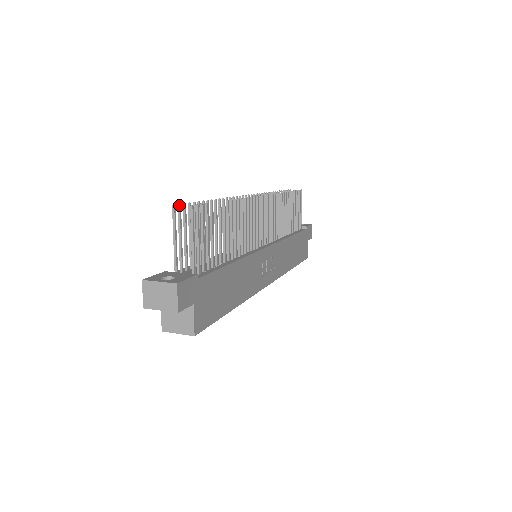
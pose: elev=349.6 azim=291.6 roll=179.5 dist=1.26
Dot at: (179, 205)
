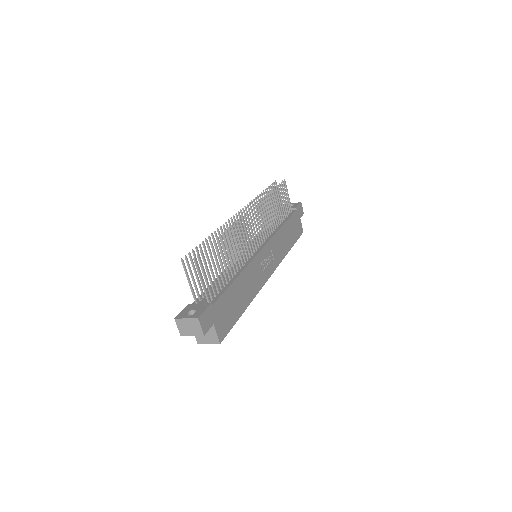
Dot at: (186, 257)
